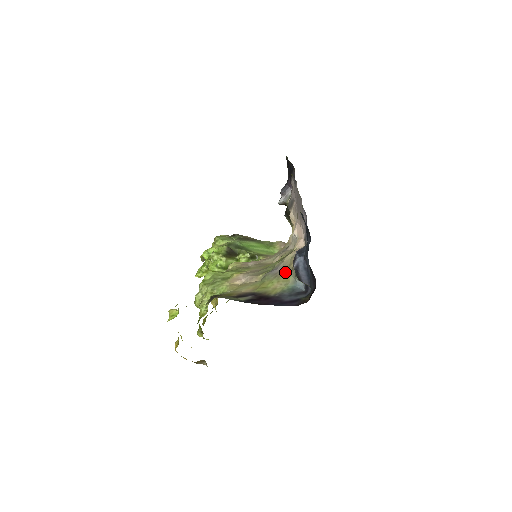
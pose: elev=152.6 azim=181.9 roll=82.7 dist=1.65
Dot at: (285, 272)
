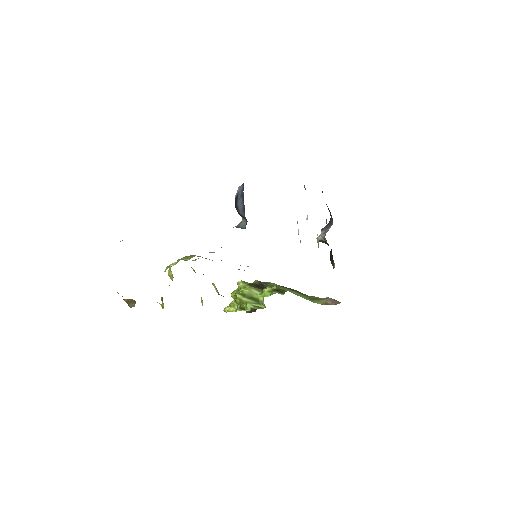
Dot at: occluded
